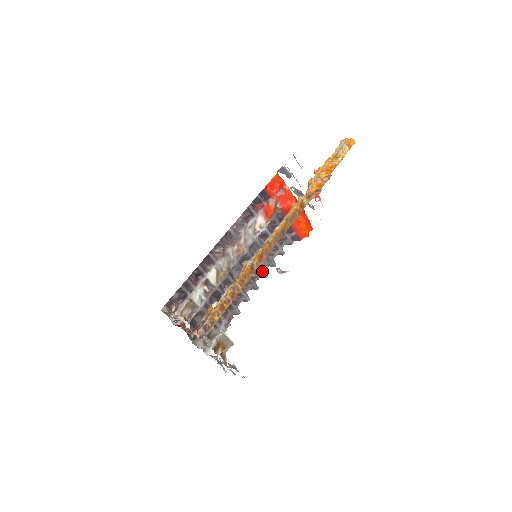
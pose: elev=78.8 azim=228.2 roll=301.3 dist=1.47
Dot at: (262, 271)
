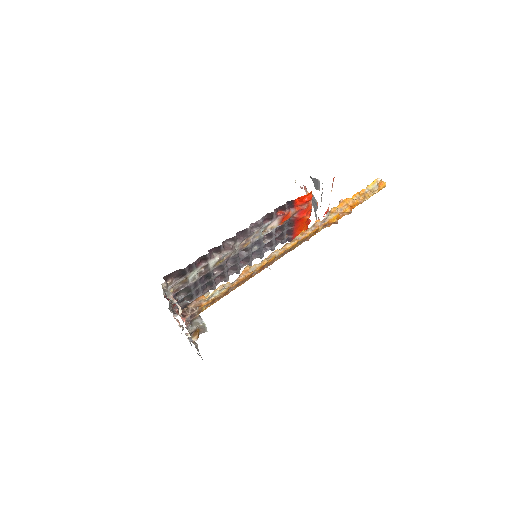
Dot at: (250, 261)
